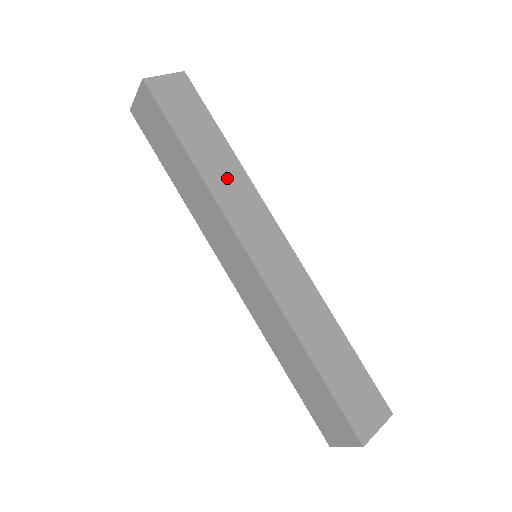
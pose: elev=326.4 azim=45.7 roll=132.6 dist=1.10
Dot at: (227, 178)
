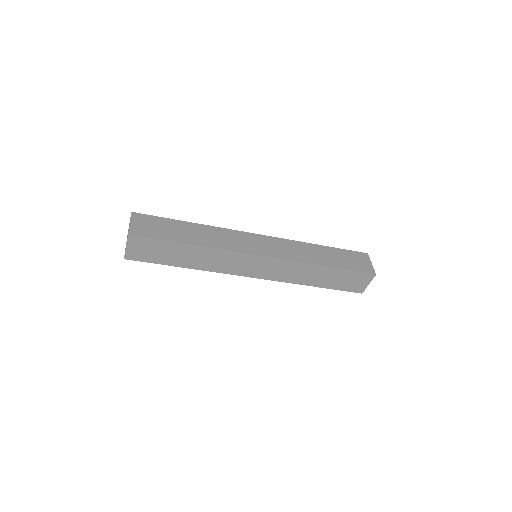
Dot at: (212, 237)
